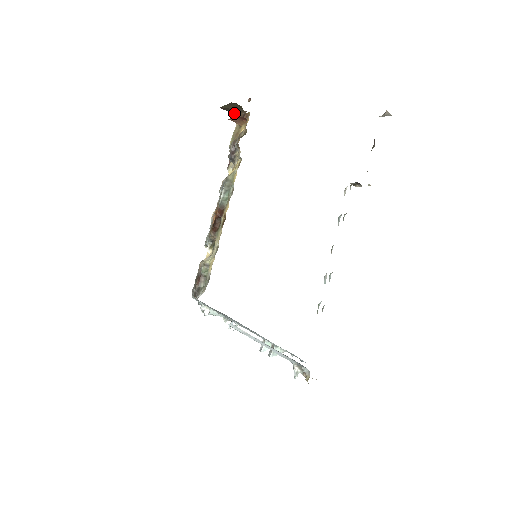
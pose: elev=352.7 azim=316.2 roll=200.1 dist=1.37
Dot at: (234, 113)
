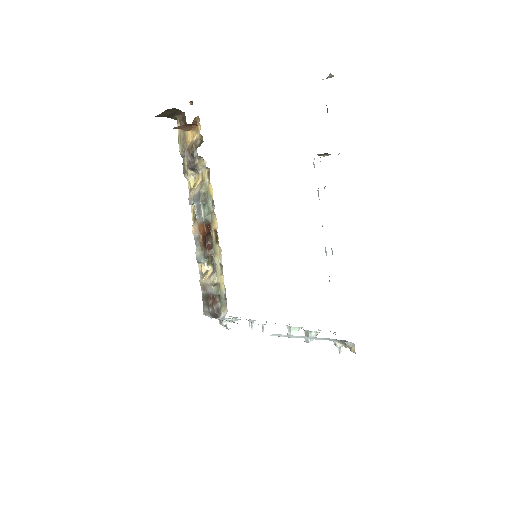
Dot at: (169, 116)
